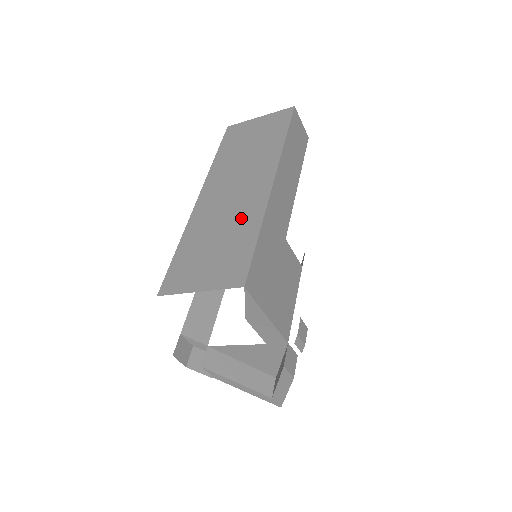
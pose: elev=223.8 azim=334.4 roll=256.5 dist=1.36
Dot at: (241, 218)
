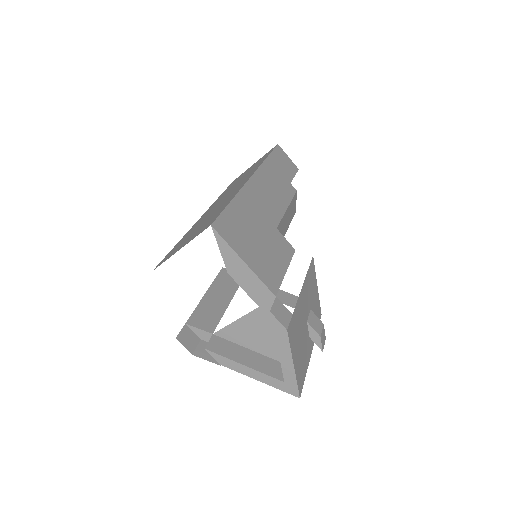
Dot at: (223, 203)
